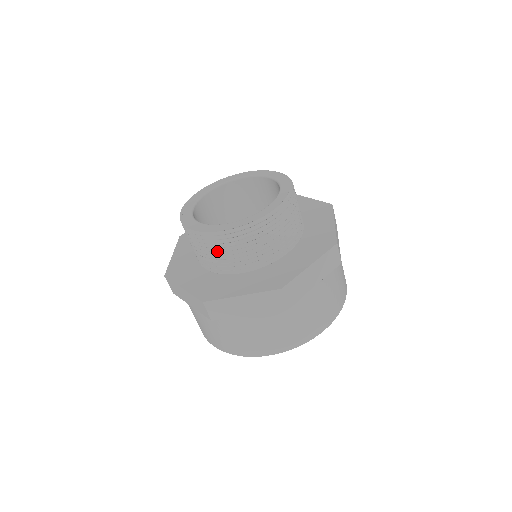
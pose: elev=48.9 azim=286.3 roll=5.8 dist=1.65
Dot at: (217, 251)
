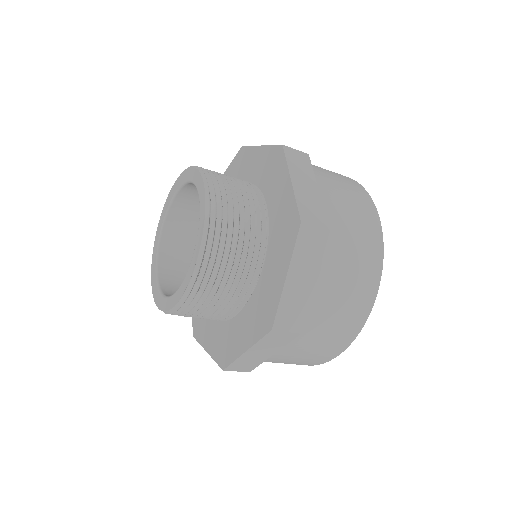
Dot at: occluded
